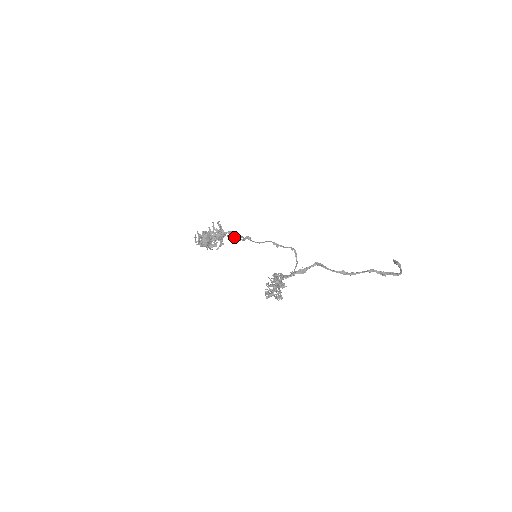
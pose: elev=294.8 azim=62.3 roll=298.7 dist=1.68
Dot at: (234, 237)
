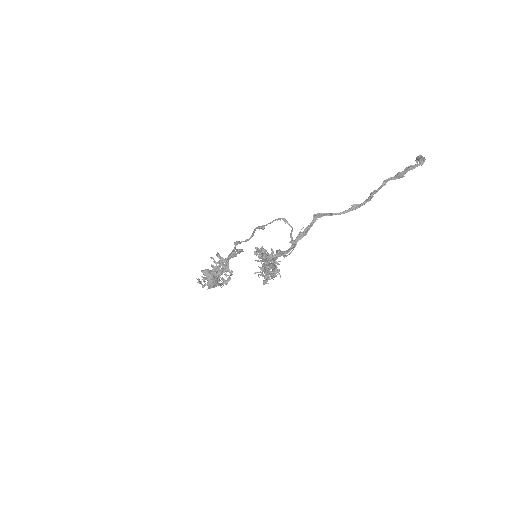
Dot at: (233, 256)
